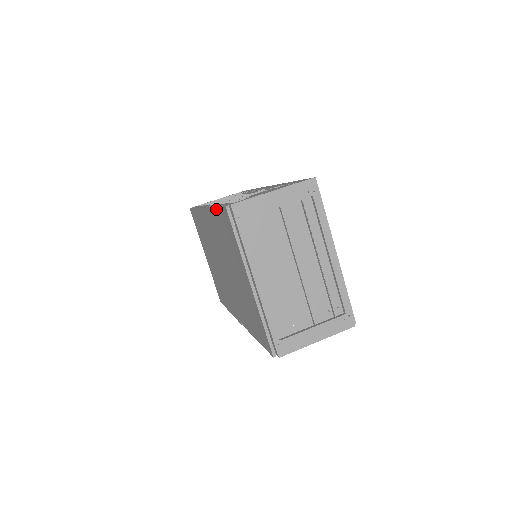
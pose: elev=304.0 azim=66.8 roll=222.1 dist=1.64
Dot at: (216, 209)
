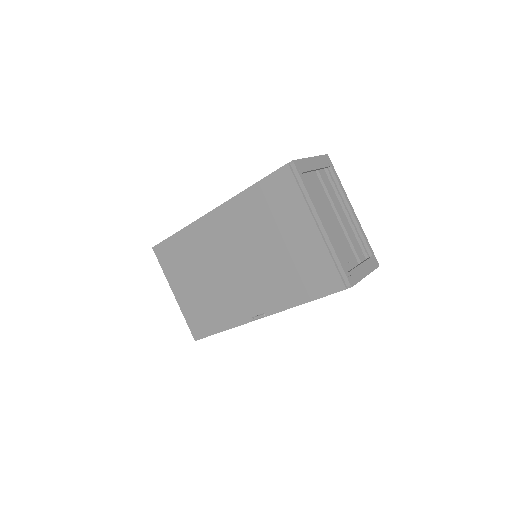
Dot at: (256, 185)
